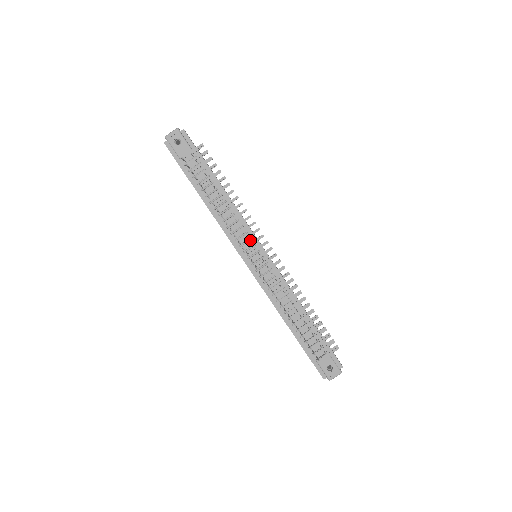
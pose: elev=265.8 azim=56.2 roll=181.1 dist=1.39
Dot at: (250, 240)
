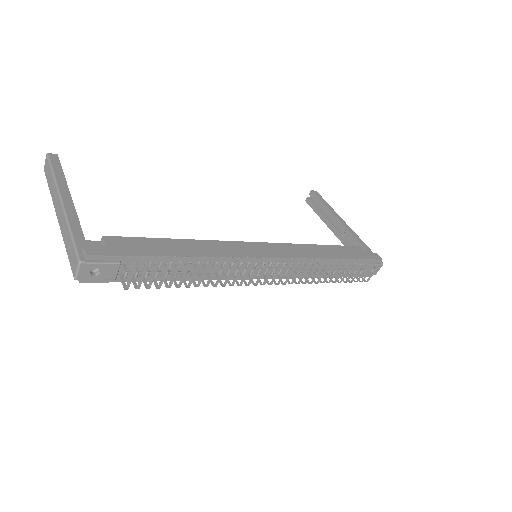
Dot at: (249, 264)
